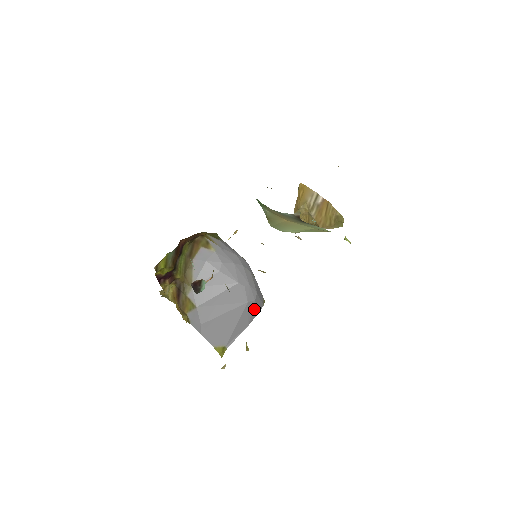
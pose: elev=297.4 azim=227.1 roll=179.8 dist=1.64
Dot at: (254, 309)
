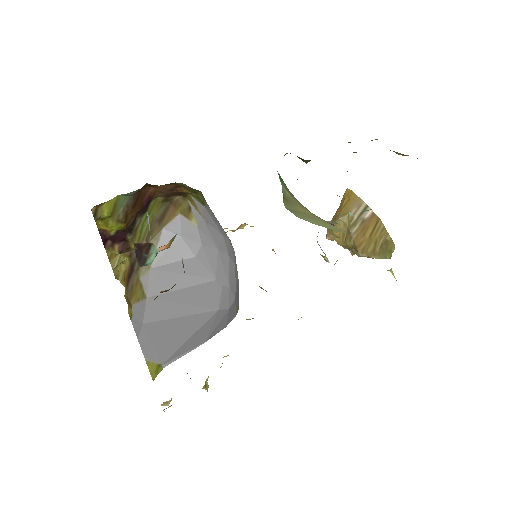
Dot at: (223, 320)
